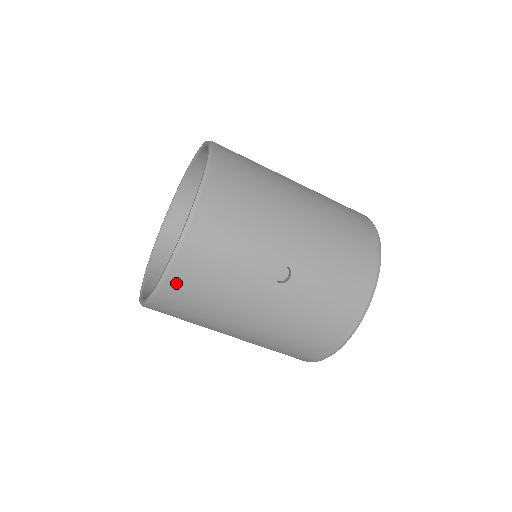
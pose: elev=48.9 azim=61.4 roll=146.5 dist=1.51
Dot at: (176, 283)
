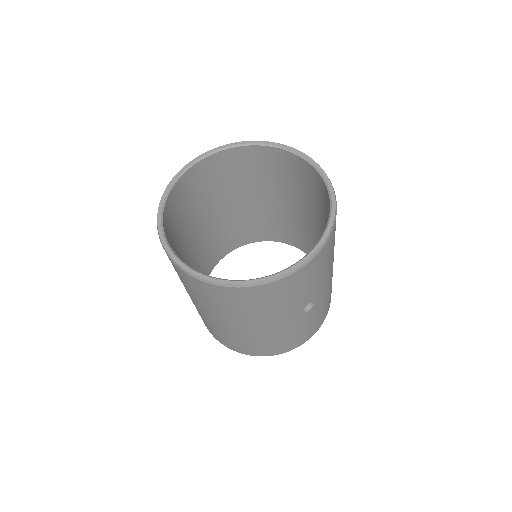
Dot at: (264, 290)
